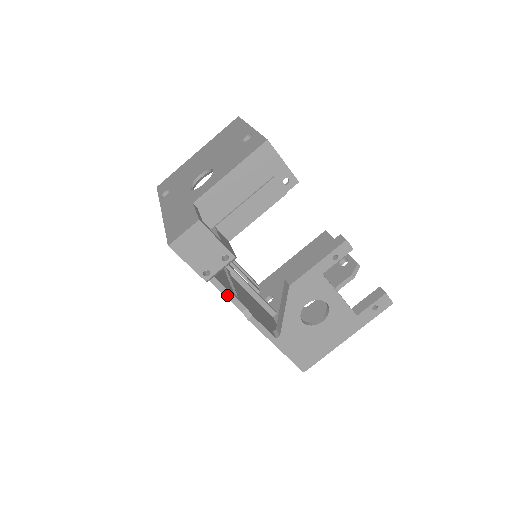
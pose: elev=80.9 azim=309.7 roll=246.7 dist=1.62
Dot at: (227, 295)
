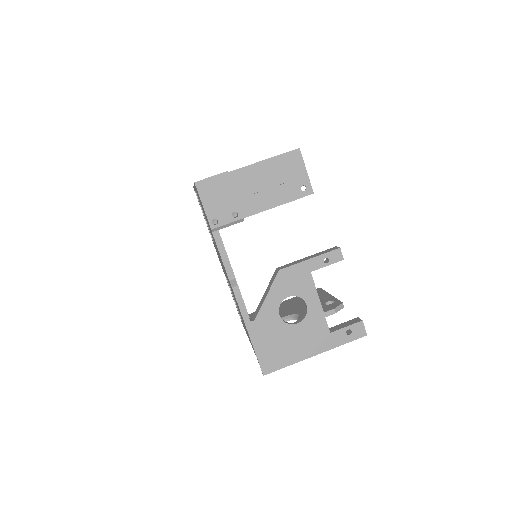
Dot at: (223, 257)
